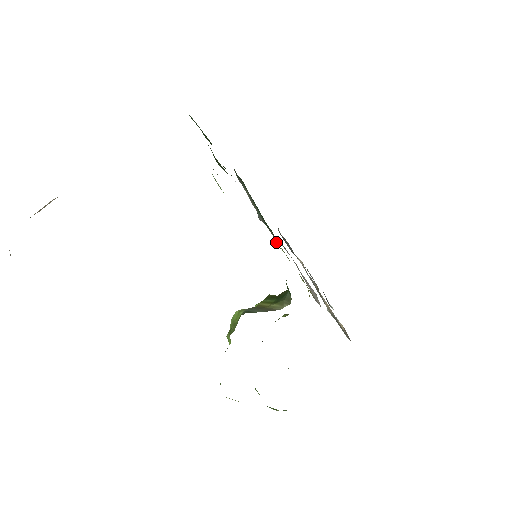
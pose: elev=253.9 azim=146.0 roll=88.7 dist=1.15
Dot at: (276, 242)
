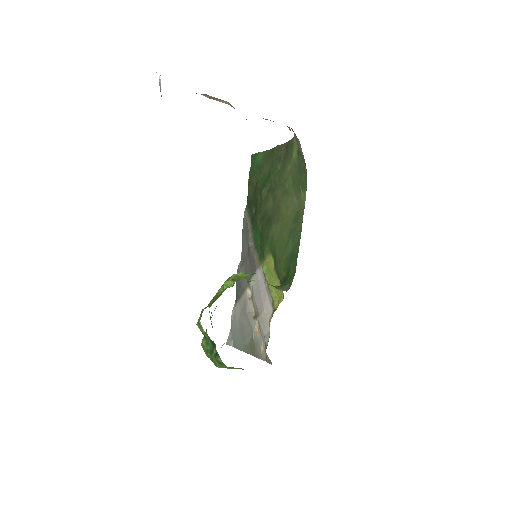
Dot at: (272, 259)
